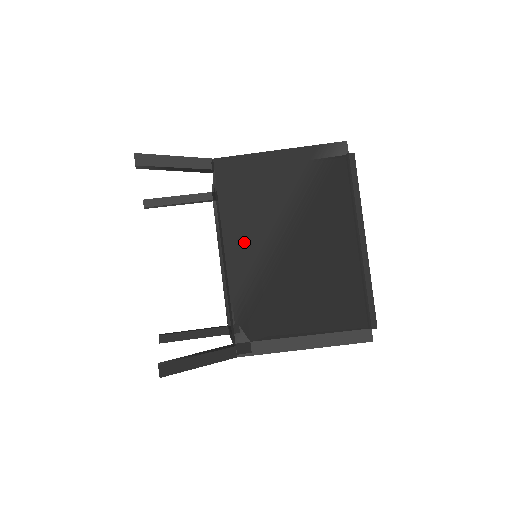
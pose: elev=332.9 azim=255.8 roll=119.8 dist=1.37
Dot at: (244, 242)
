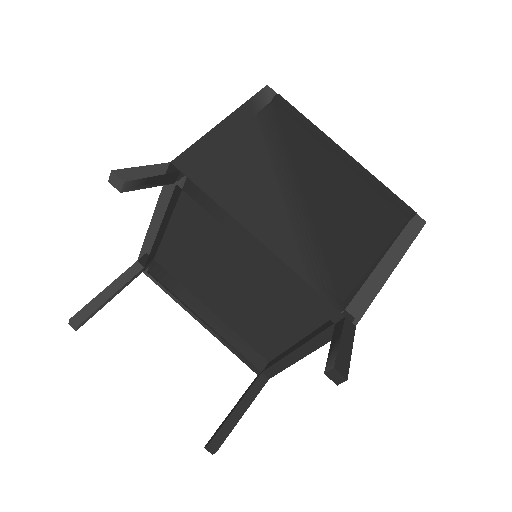
Dot at: (265, 217)
